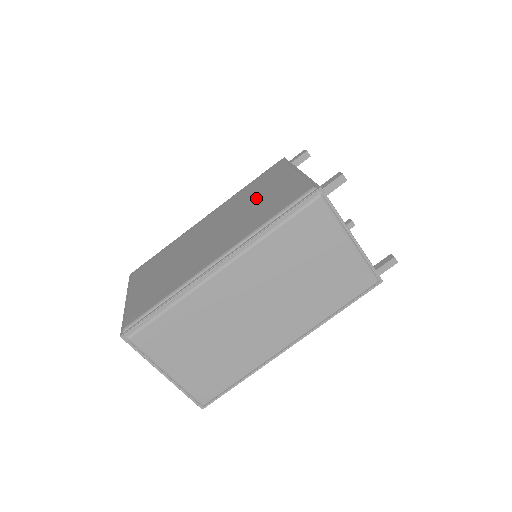
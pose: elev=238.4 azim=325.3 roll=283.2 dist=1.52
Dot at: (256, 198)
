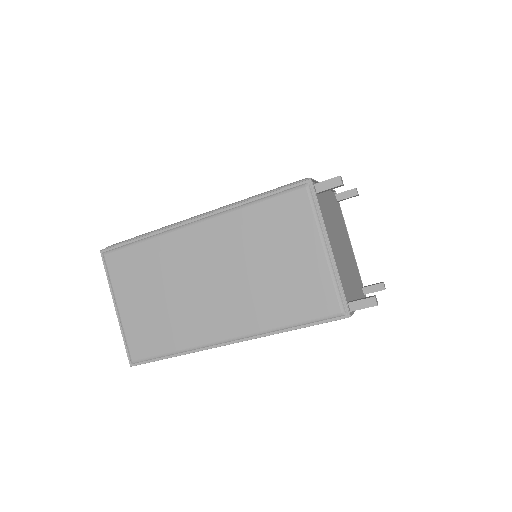
Dot at: occluded
